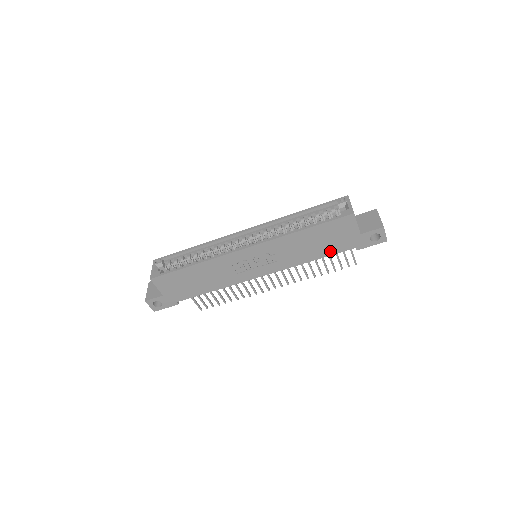
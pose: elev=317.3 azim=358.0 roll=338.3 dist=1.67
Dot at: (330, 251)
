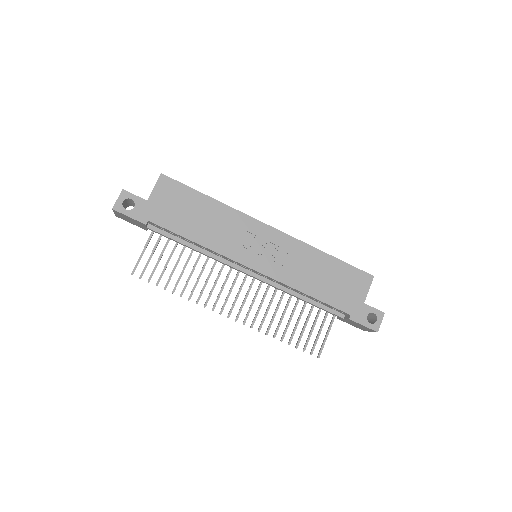
Dot at: (329, 298)
